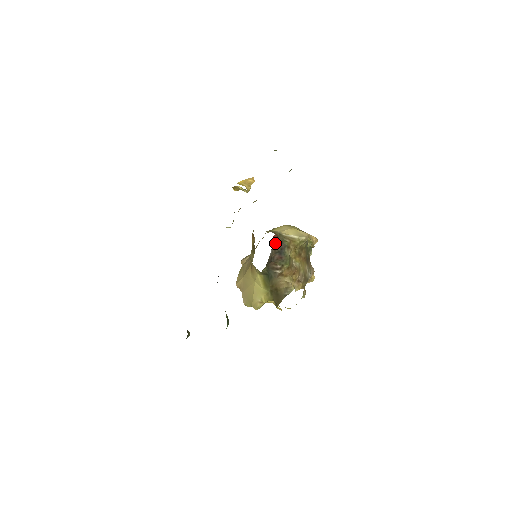
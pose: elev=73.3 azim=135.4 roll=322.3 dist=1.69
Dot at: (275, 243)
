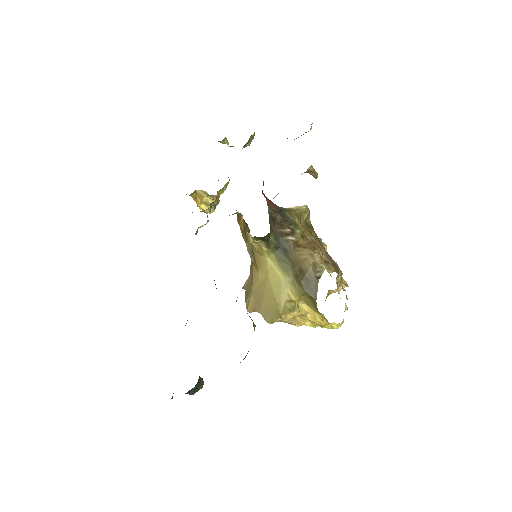
Dot at: (268, 201)
